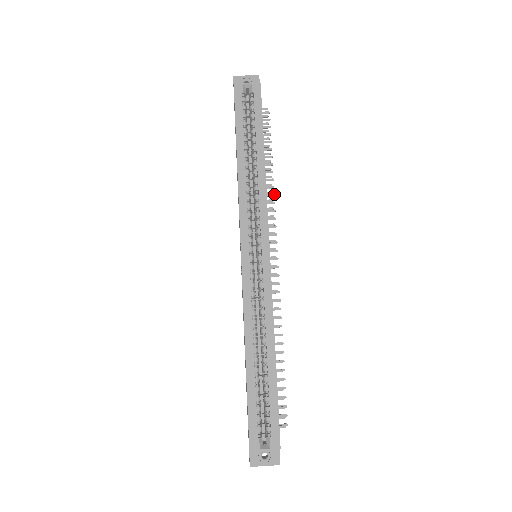
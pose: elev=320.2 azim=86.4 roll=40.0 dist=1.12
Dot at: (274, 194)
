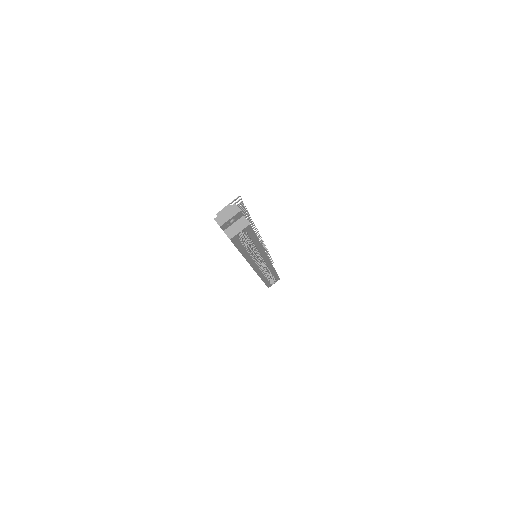
Dot at: occluded
